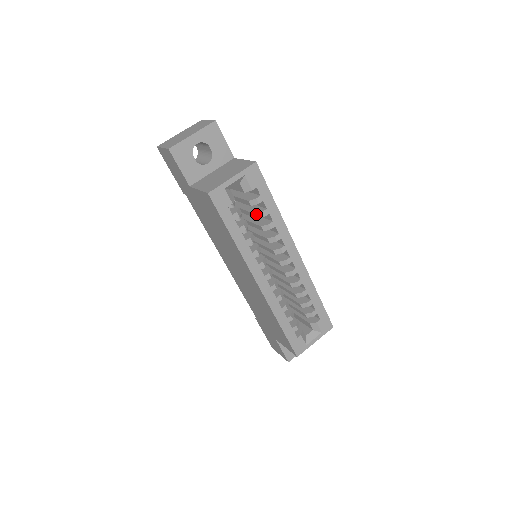
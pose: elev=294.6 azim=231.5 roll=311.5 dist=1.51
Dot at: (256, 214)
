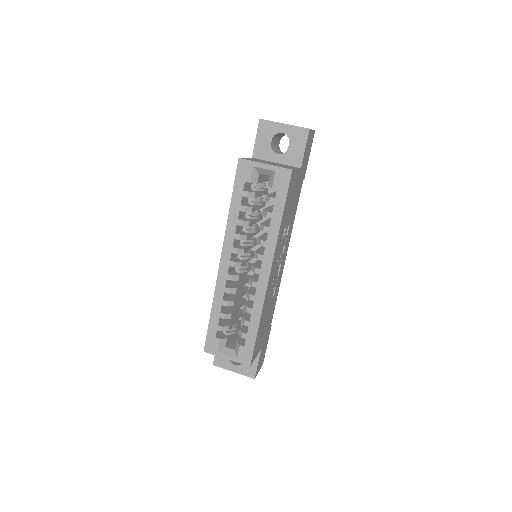
Dot at: (264, 210)
